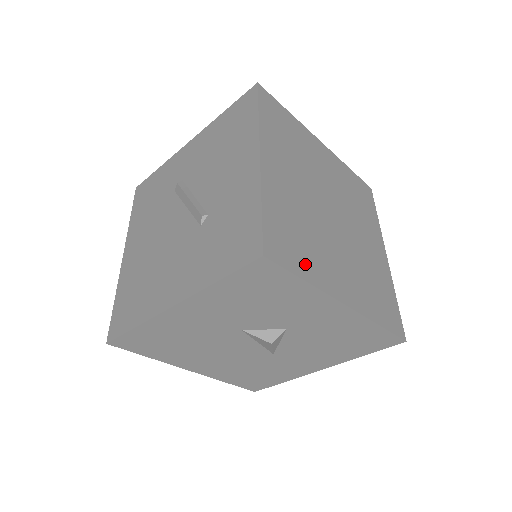
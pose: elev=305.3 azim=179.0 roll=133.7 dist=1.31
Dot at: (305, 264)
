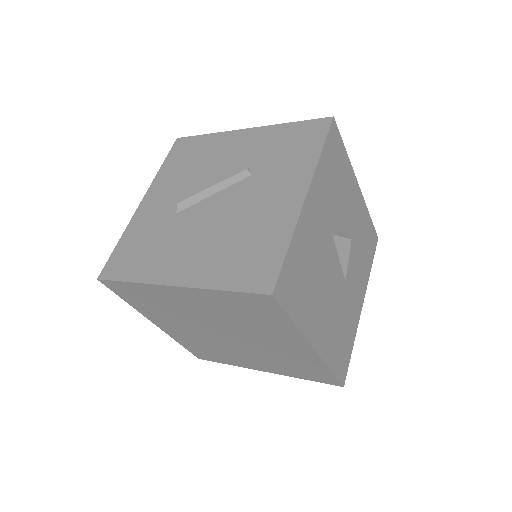
Dot at: occluded
